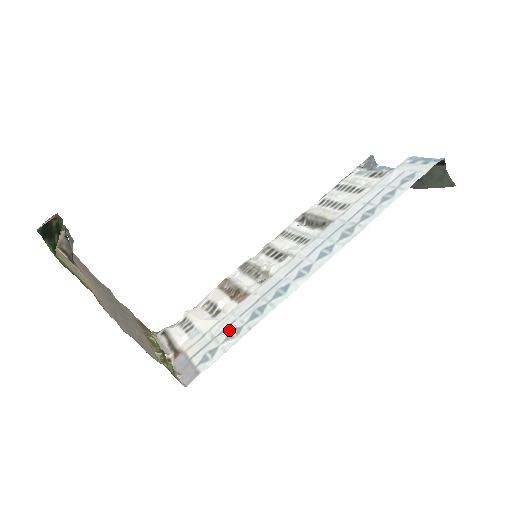
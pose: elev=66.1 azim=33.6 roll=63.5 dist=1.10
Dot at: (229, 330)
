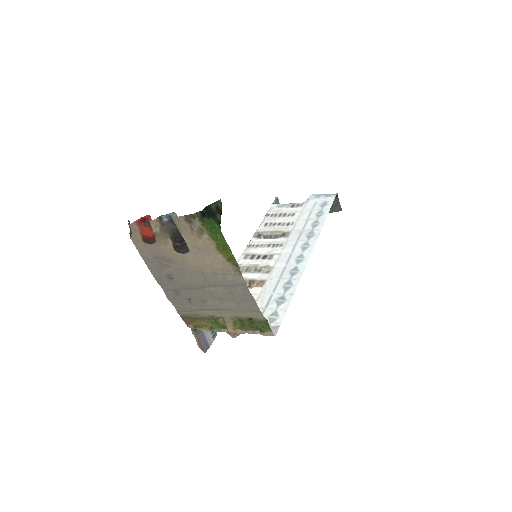
Dot at: (274, 300)
